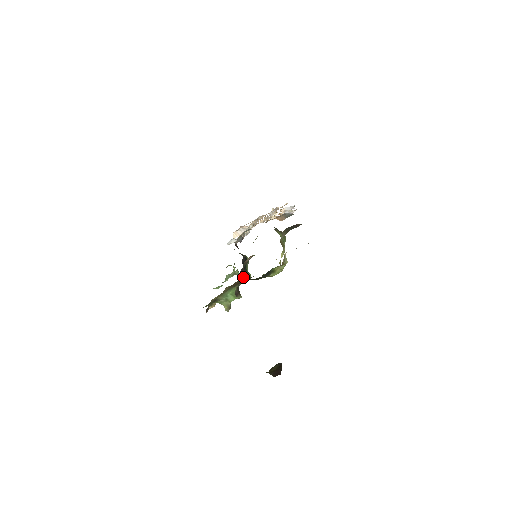
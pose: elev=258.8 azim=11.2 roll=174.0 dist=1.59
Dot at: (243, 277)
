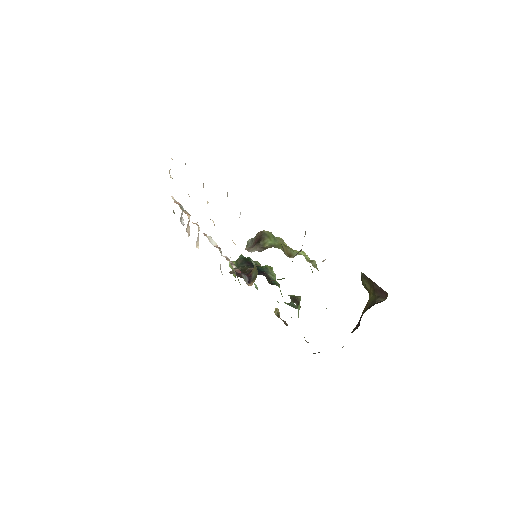
Dot at: (271, 278)
